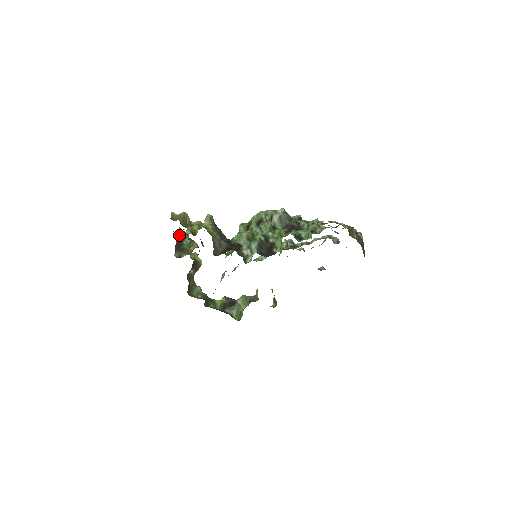
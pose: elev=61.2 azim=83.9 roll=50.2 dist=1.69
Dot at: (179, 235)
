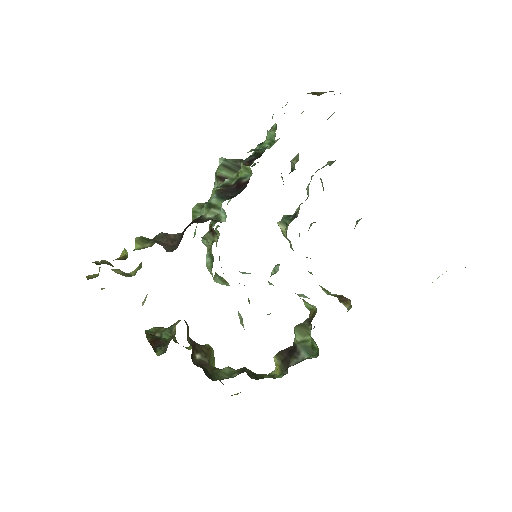
Dot at: (149, 333)
